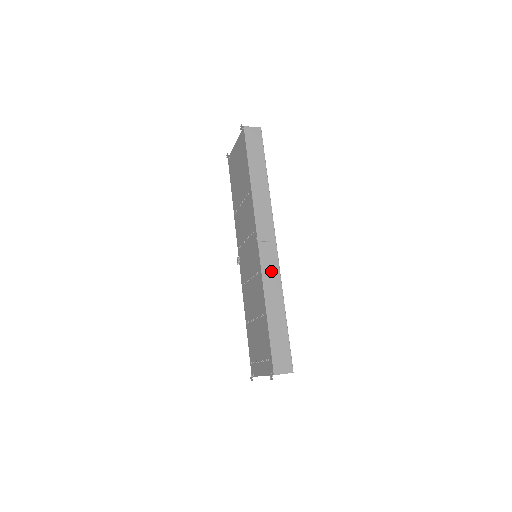
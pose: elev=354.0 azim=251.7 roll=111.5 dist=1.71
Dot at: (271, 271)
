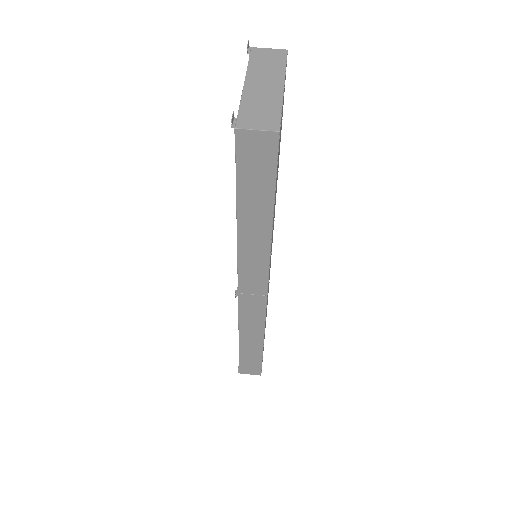
Dot at: (252, 318)
